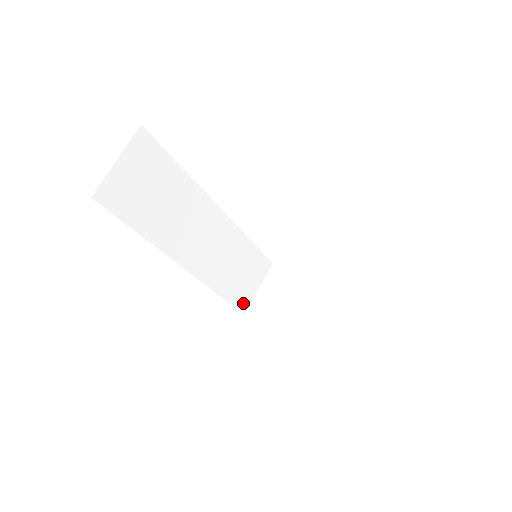
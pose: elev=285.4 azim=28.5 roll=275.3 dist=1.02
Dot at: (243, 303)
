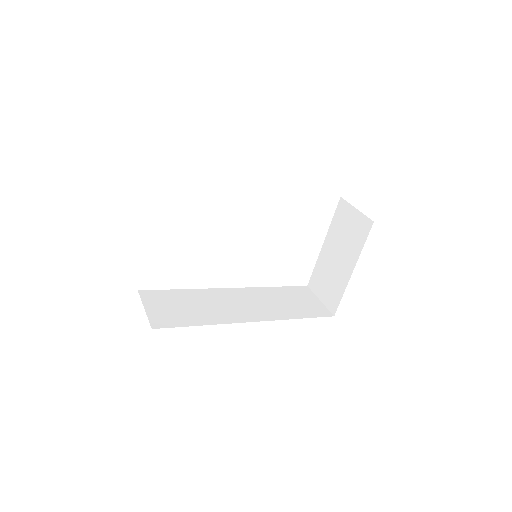
Dot at: (322, 312)
